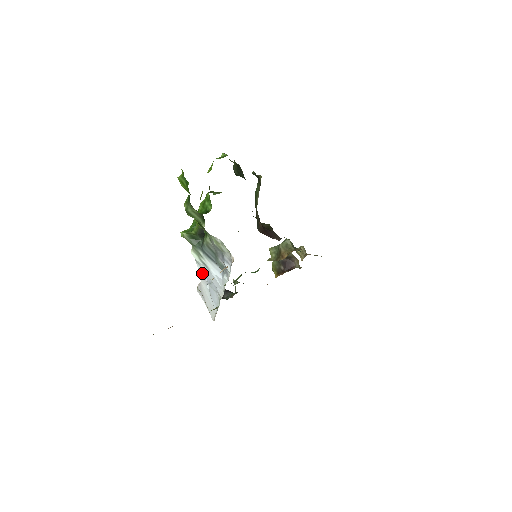
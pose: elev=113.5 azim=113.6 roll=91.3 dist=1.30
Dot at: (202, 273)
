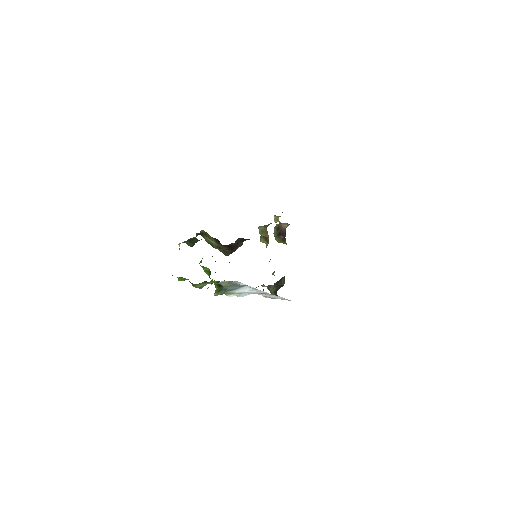
Dot at: occluded
